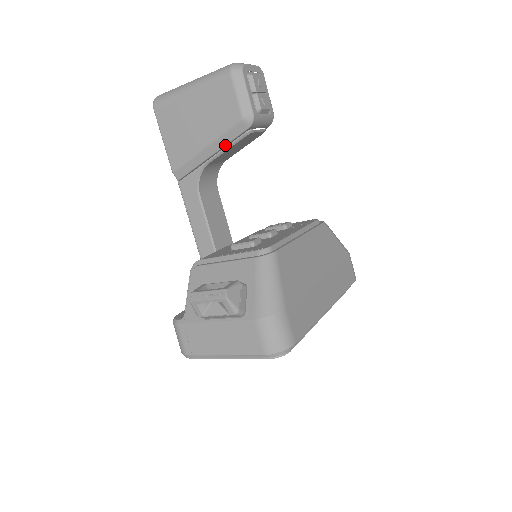
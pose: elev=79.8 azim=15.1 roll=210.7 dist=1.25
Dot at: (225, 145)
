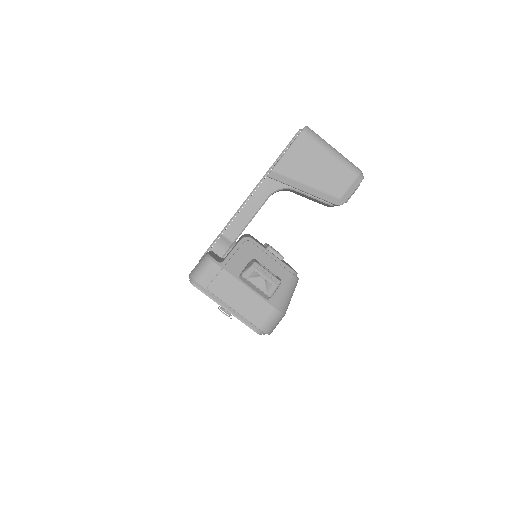
Dot at: (316, 196)
